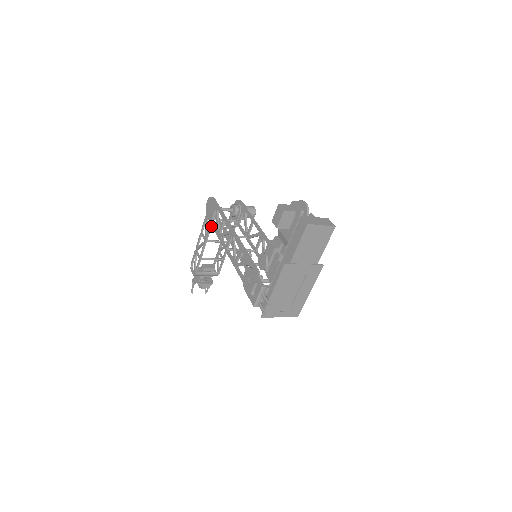
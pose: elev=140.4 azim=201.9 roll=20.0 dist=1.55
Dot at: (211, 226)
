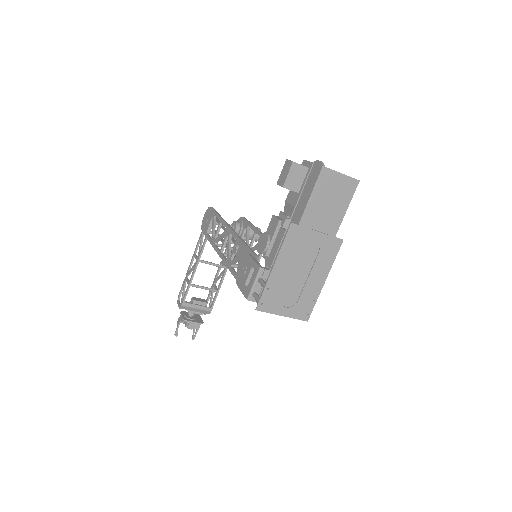
Dot at: (206, 240)
